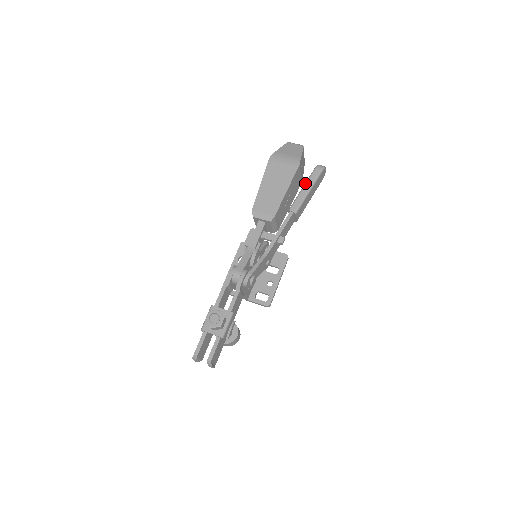
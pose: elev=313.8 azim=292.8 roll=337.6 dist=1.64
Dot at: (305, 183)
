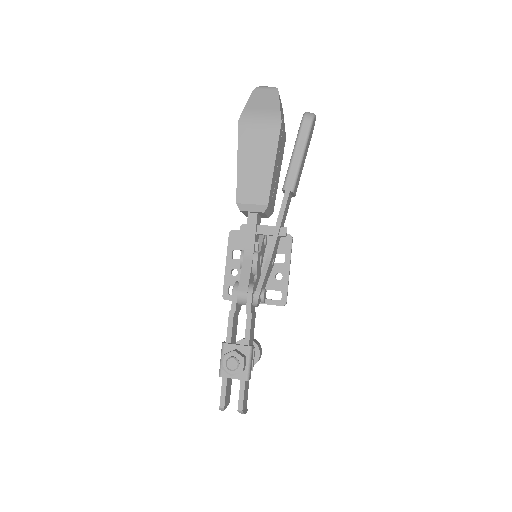
Dot at: (294, 146)
